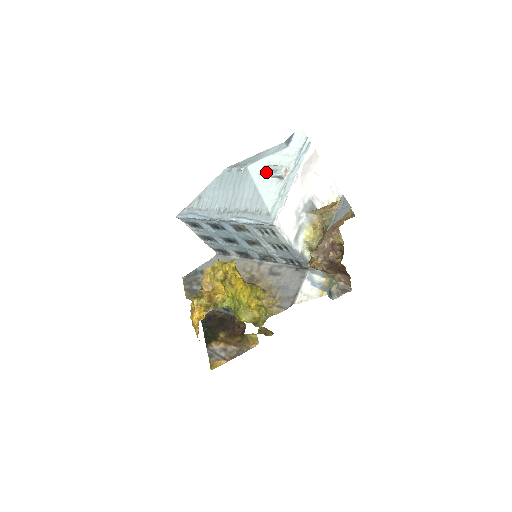
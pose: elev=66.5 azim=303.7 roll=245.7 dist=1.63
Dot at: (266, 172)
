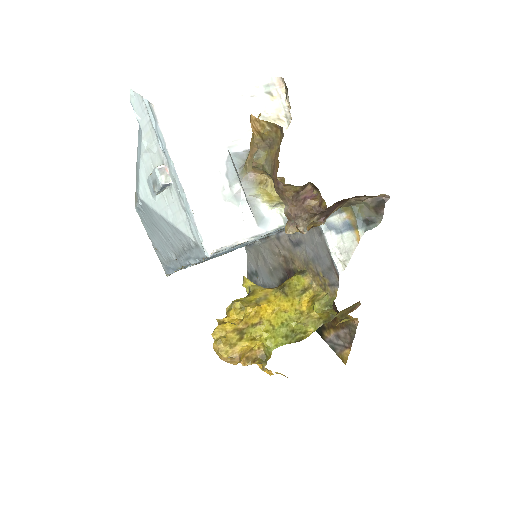
Dot at: (153, 191)
